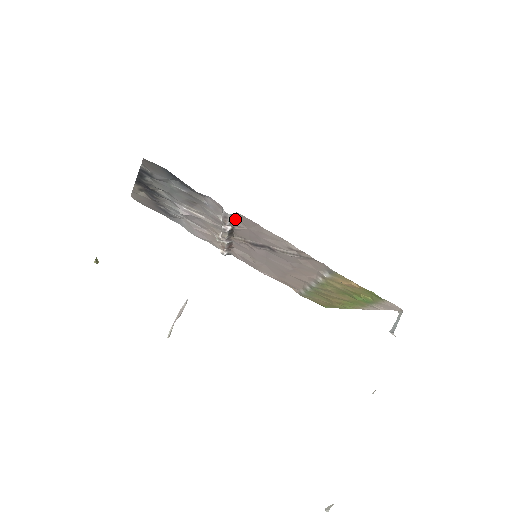
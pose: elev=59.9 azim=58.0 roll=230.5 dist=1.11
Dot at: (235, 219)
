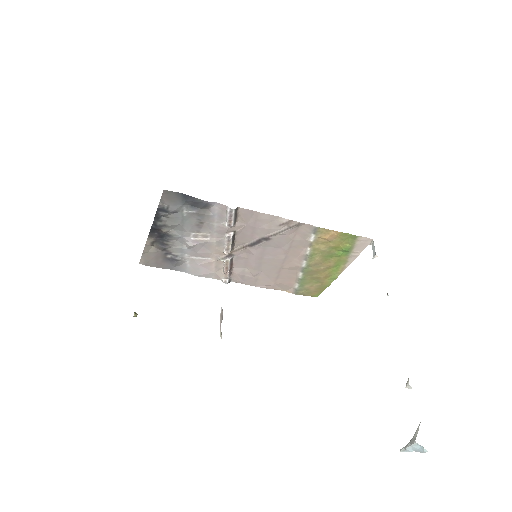
Dot at: (236, 219)
